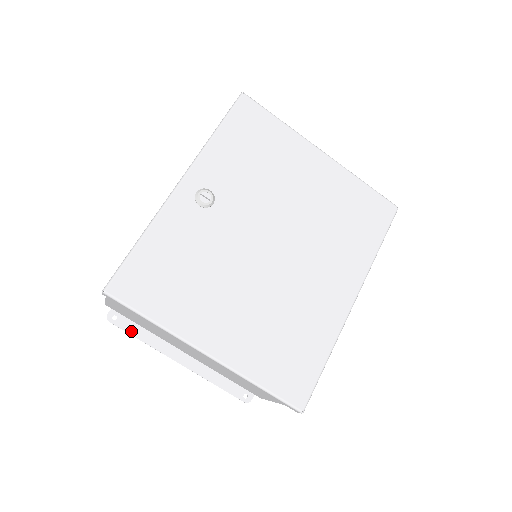
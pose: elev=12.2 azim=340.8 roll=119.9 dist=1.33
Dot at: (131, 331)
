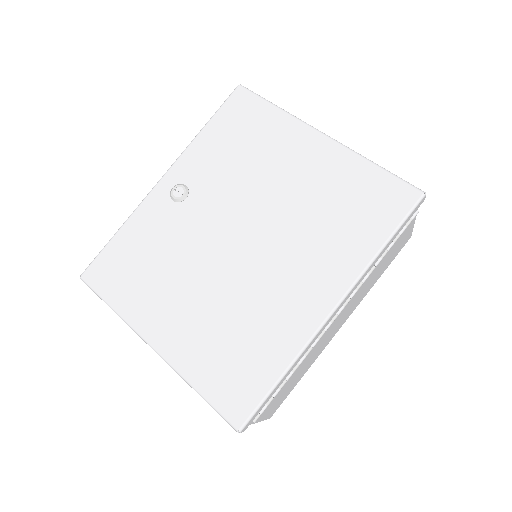
Dot at: occluded
